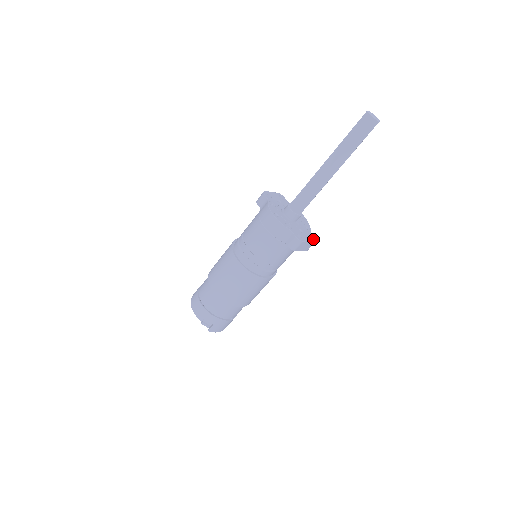
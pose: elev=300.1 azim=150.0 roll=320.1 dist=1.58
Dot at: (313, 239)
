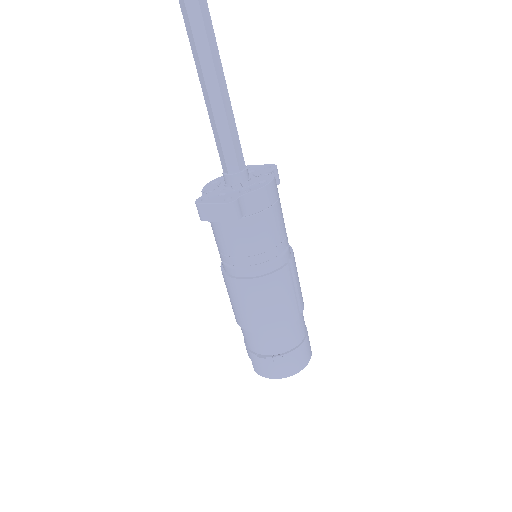
Dot at: (226, 201)
